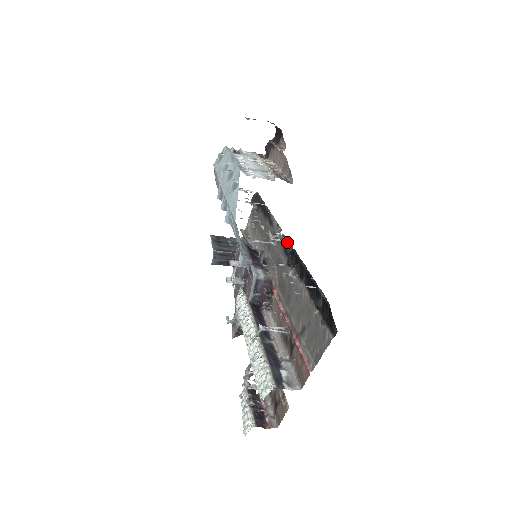
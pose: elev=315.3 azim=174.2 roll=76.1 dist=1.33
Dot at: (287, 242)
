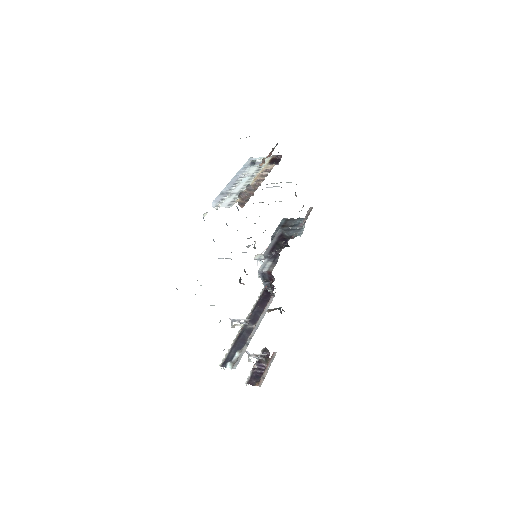
Dot at: occluded
